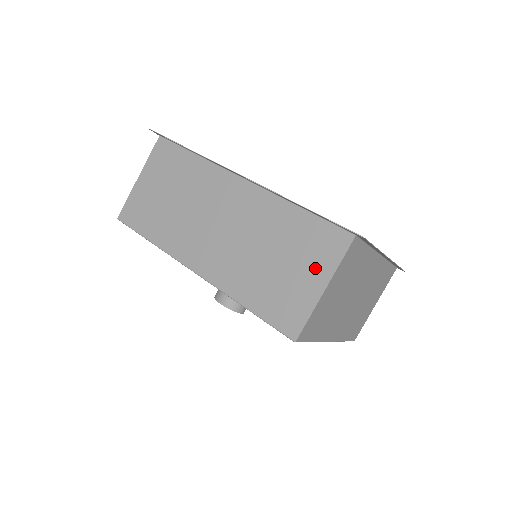
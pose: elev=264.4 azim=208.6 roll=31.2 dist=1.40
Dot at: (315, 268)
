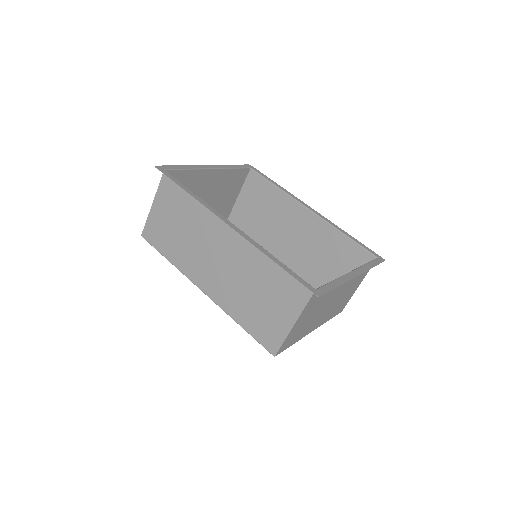
Dot at: (287, 308)
